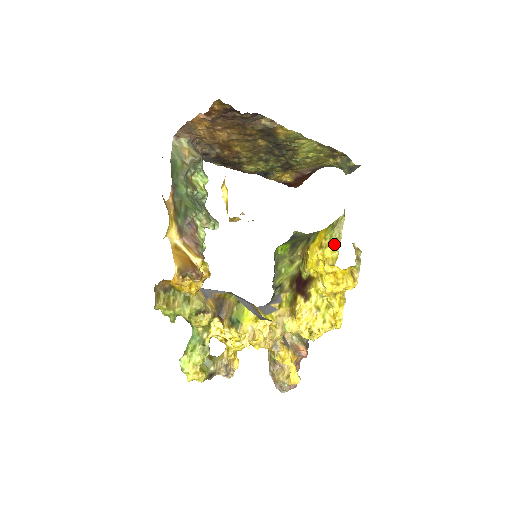
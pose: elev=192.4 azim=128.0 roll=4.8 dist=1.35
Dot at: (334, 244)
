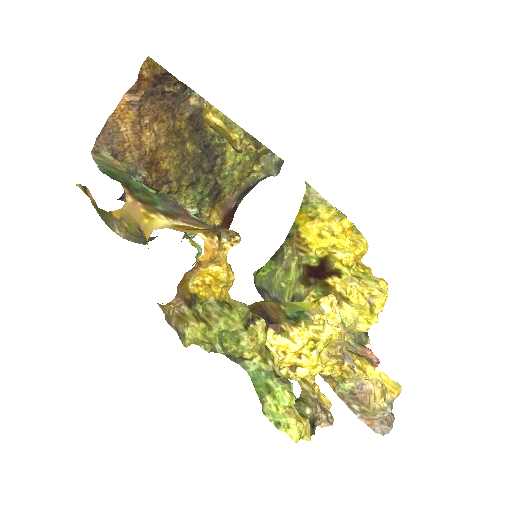
Dot at: (323, 207)
